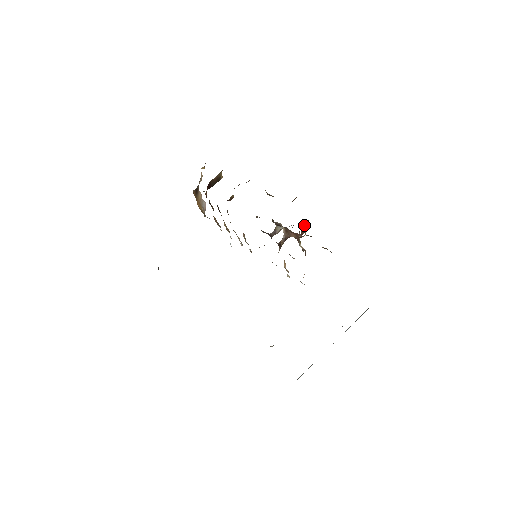
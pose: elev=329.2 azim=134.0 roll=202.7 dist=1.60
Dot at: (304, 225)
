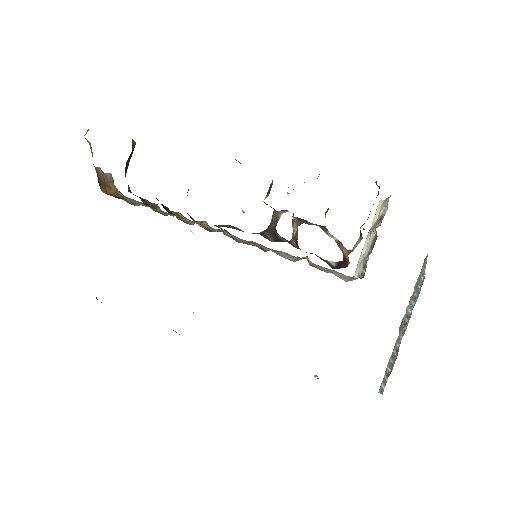
Dot at: occluded
